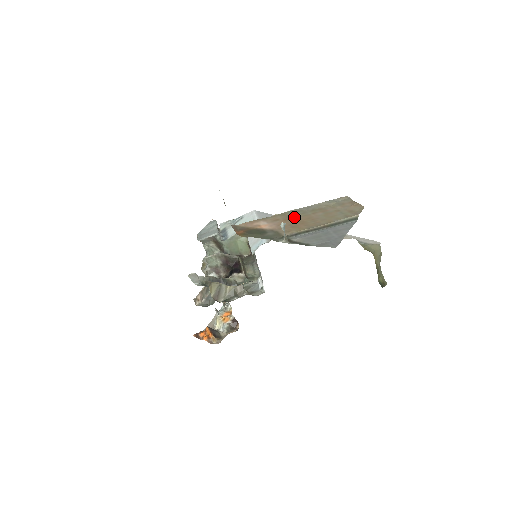
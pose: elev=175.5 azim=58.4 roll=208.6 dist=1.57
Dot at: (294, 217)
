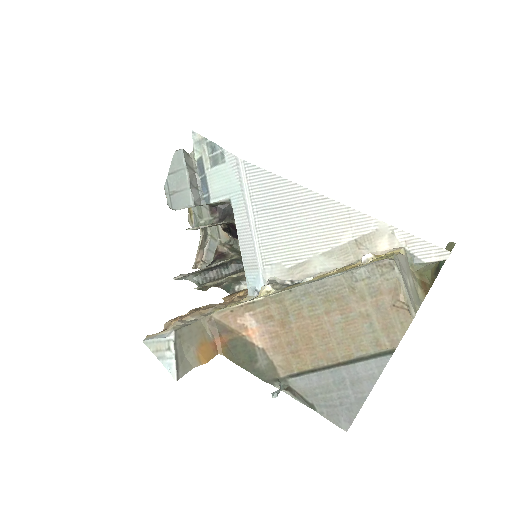
Dot at: (296, 318)
